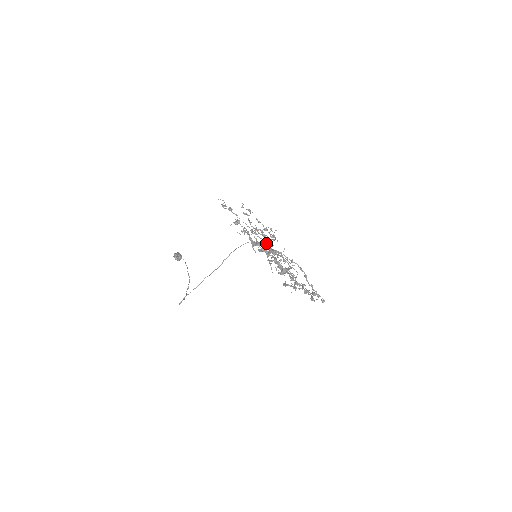
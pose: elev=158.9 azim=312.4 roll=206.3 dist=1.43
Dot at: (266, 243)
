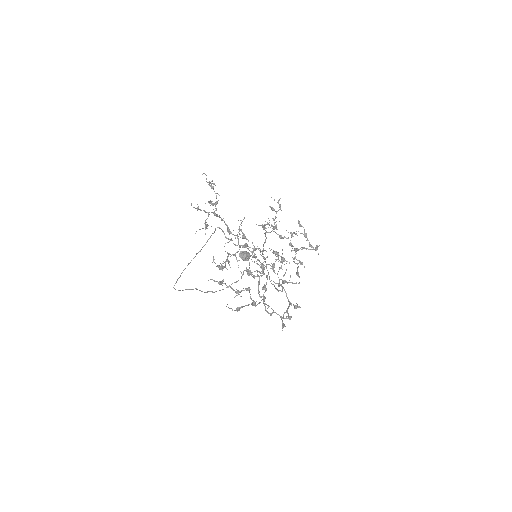
Dot at: occluded
